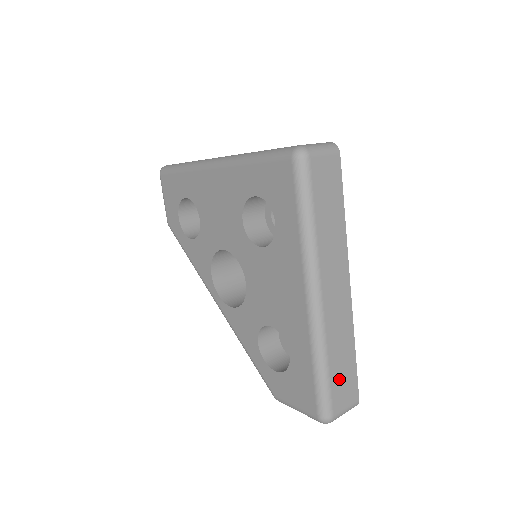
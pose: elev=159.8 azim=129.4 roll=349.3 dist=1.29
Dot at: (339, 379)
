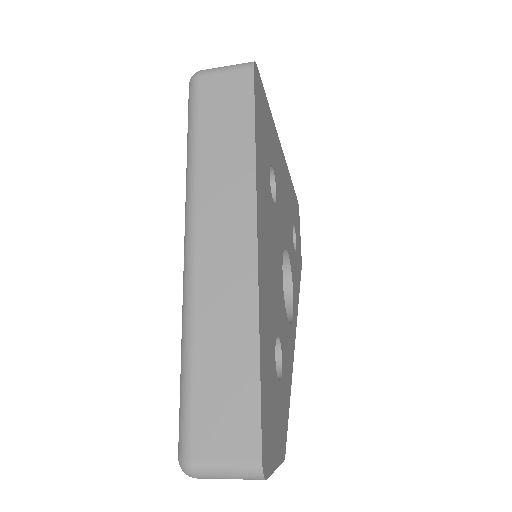
Dot at: (214, 393)
